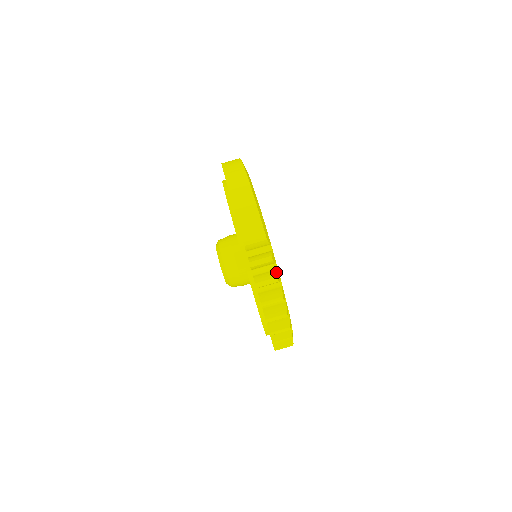
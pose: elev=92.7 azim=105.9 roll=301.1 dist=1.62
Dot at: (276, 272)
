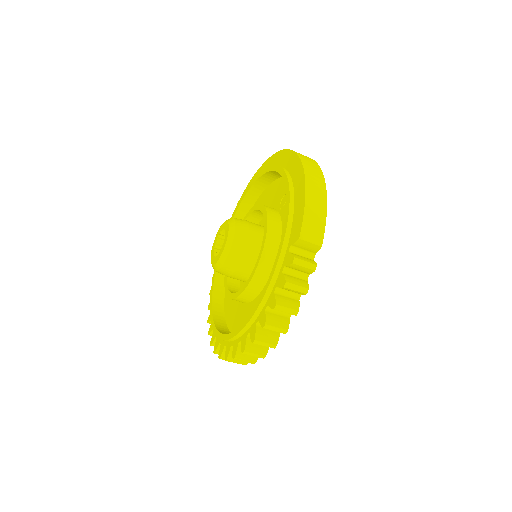
Dot at: (307, 283)
